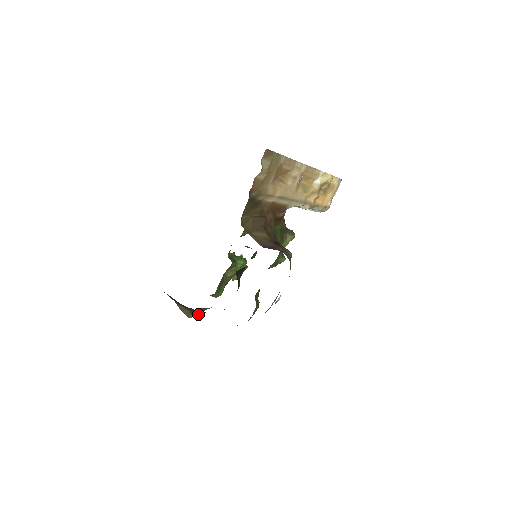
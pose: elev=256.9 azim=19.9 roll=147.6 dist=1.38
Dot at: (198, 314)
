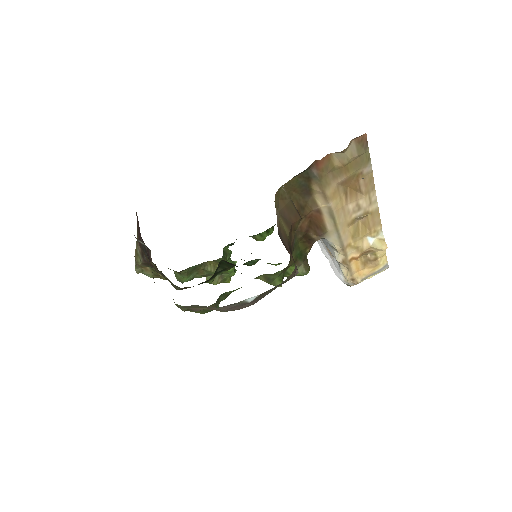
Dot at: (147, 275)
